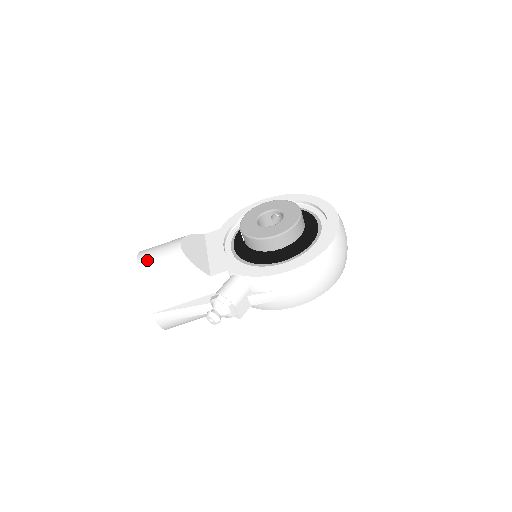
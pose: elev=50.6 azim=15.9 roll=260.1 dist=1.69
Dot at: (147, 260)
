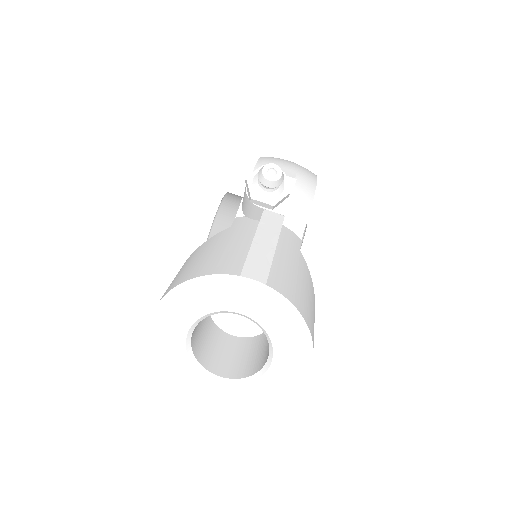
Dot at: occluded
